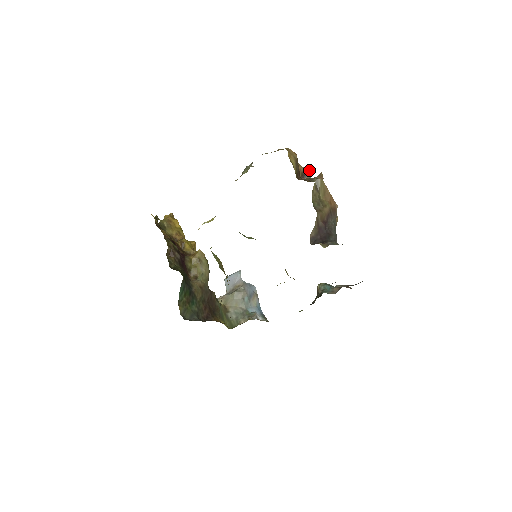
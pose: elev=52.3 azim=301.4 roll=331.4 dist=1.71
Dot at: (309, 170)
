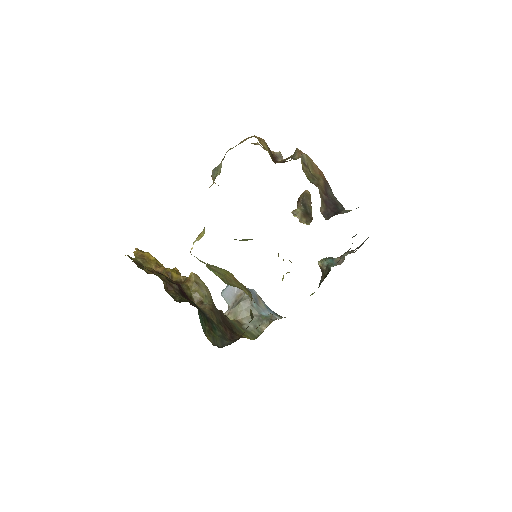
Dot at: (278, 152)
